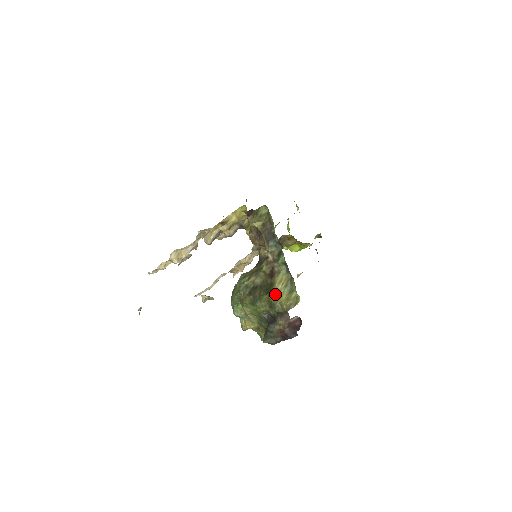
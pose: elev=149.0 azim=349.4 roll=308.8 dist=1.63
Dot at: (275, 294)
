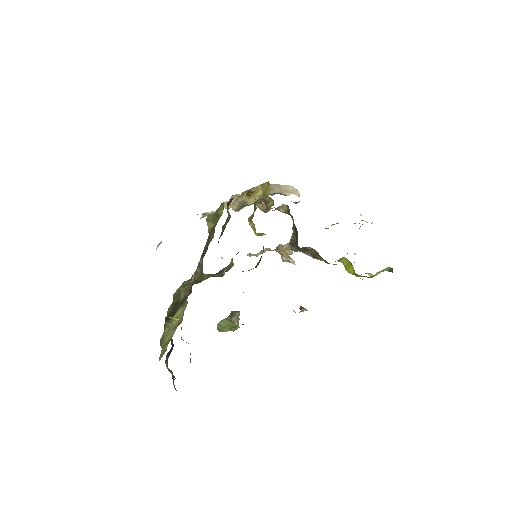
Dot at: (168, 327)
